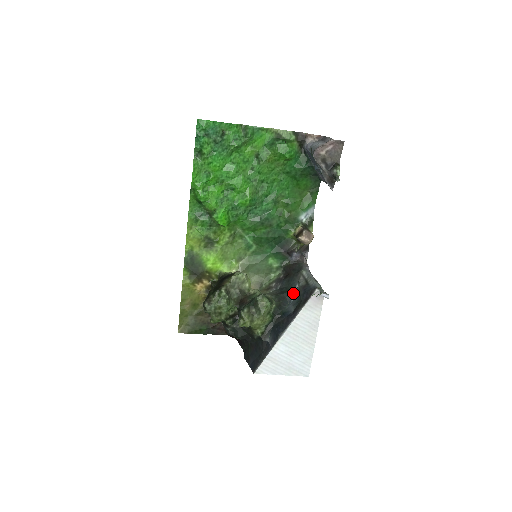
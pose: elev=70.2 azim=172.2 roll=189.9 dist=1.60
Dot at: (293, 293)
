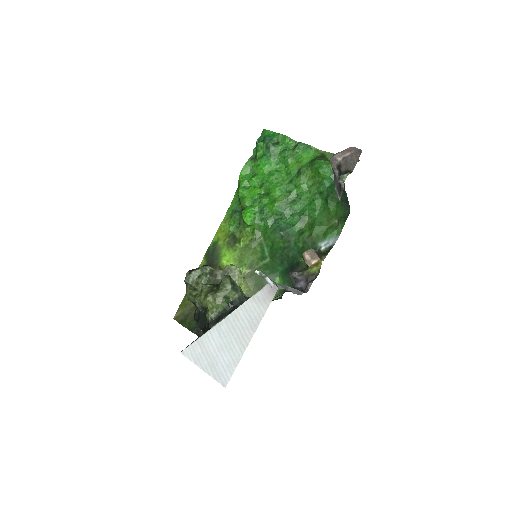
Dot at: occluded
